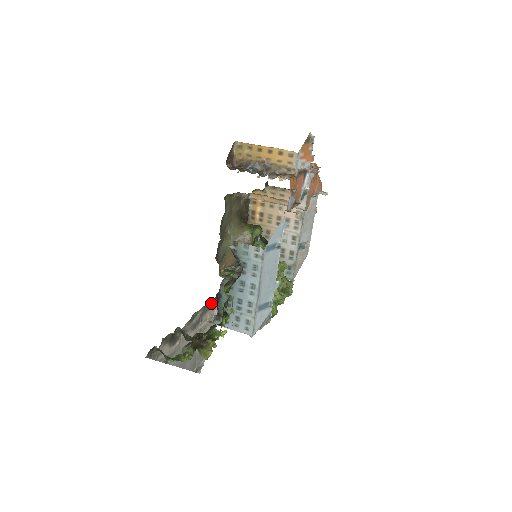
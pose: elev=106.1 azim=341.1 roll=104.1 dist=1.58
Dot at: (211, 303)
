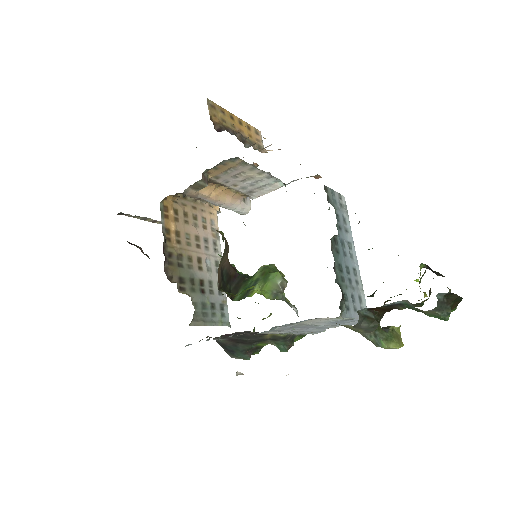
Dot at: occluded
